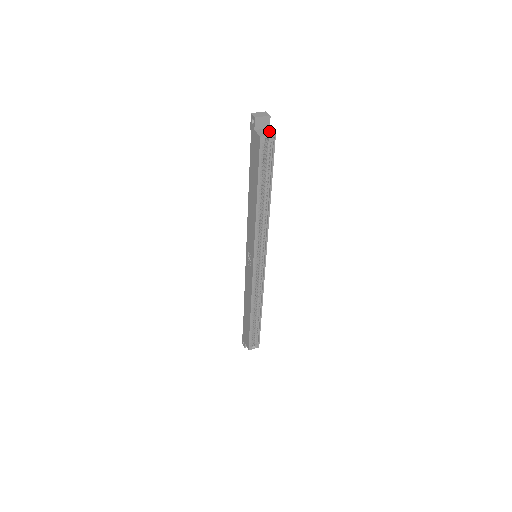
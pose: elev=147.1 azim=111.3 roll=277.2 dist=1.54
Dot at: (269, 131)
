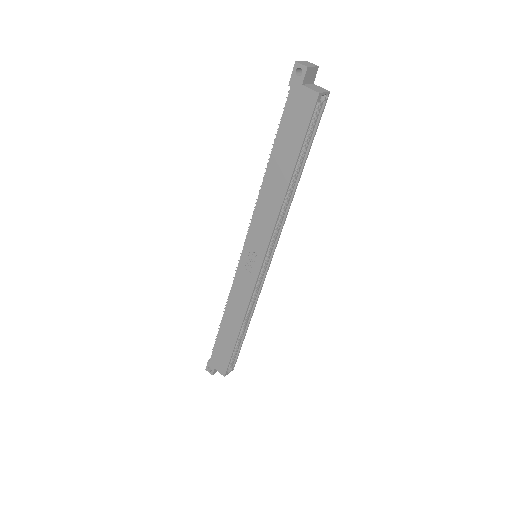
Dot at: (319, 87)
